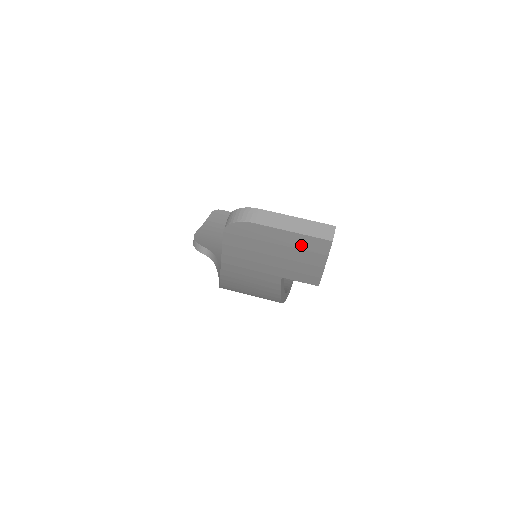
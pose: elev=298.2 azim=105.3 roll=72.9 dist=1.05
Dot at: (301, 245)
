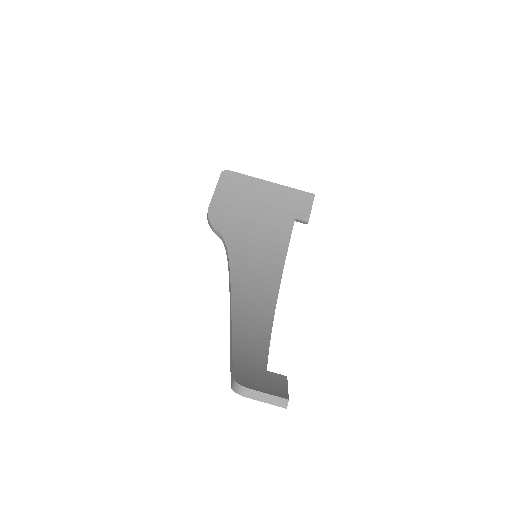
Dot at: occluded
